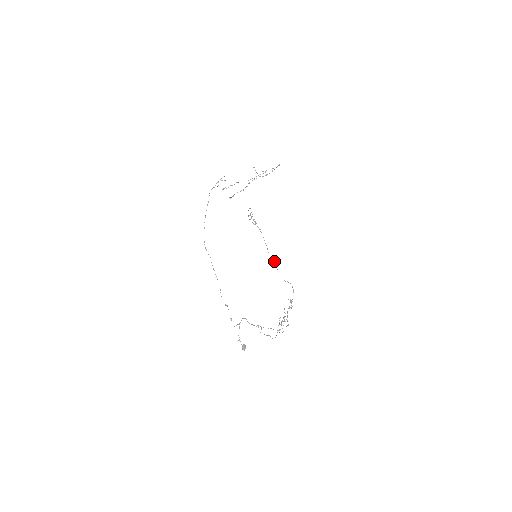
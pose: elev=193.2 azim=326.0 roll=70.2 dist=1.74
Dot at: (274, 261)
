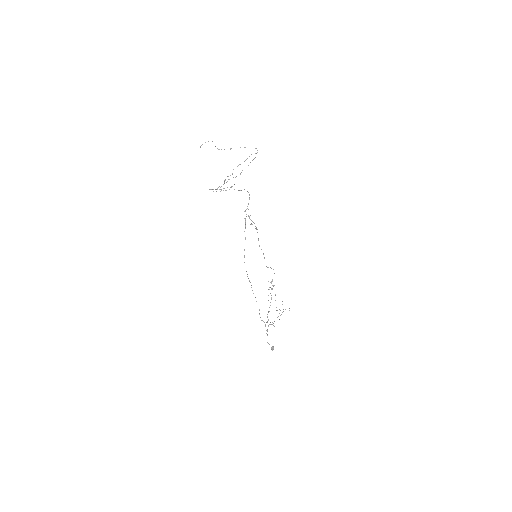
Dot at: (263, 254)
